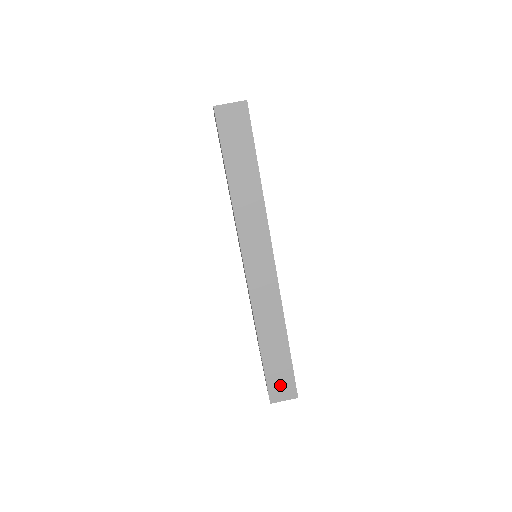
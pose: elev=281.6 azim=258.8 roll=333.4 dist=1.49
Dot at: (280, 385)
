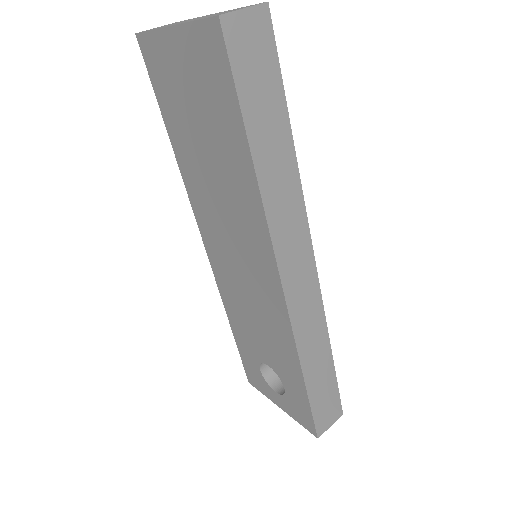
Dot at: (326, 411)
